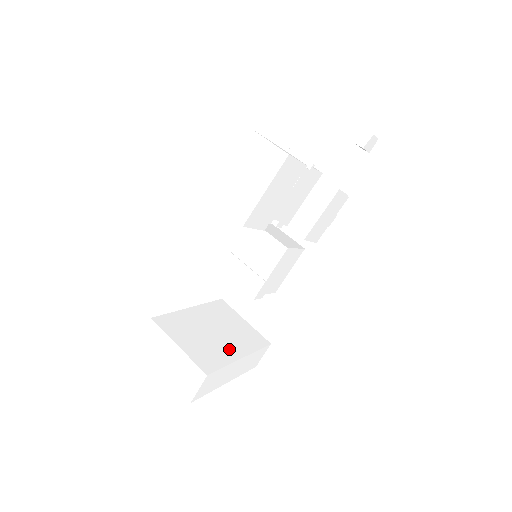
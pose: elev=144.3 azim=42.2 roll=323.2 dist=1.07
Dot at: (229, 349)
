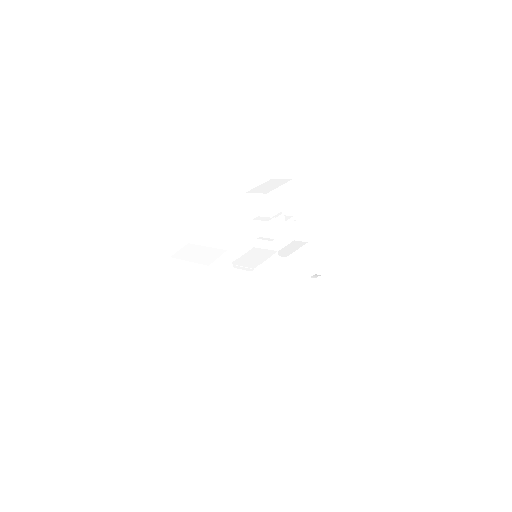
Dot at: occluded
